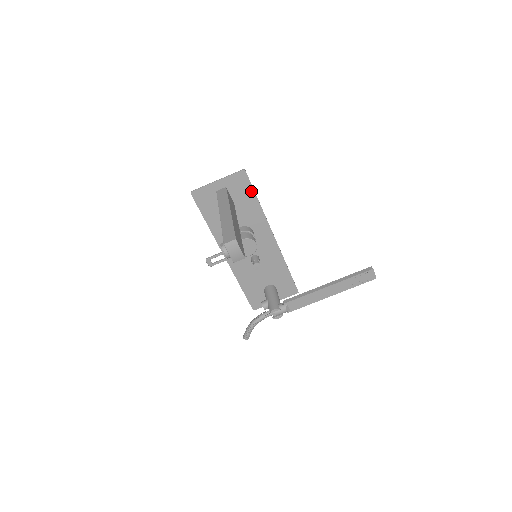
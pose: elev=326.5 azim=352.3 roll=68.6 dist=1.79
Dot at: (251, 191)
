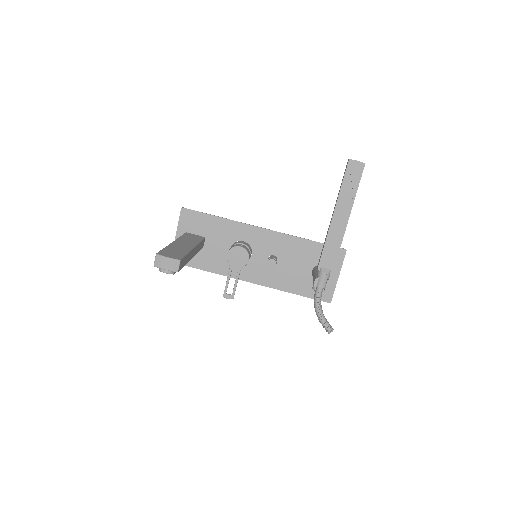
Dot at: (204, 216)
